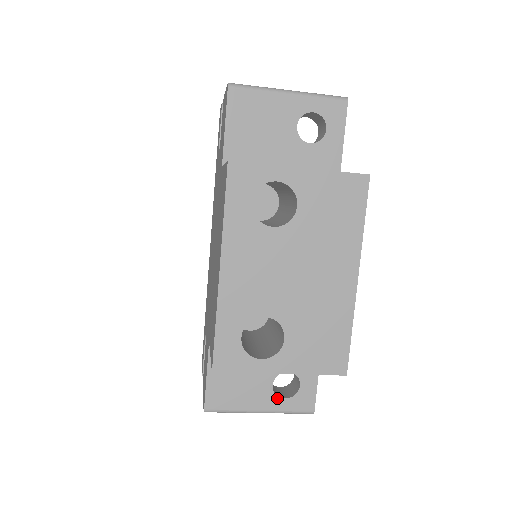
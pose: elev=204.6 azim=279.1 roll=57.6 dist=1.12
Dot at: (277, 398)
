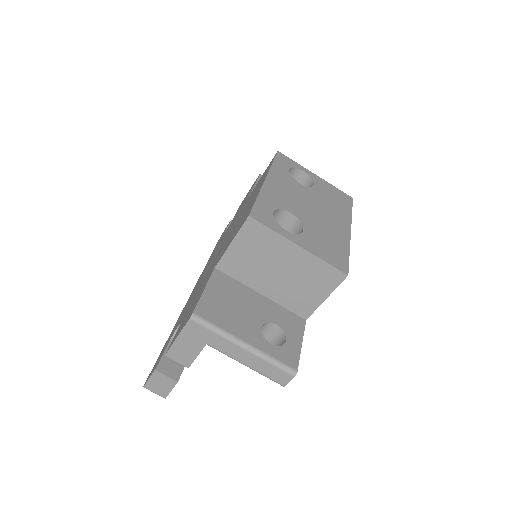
Dot at: (264, 340)
